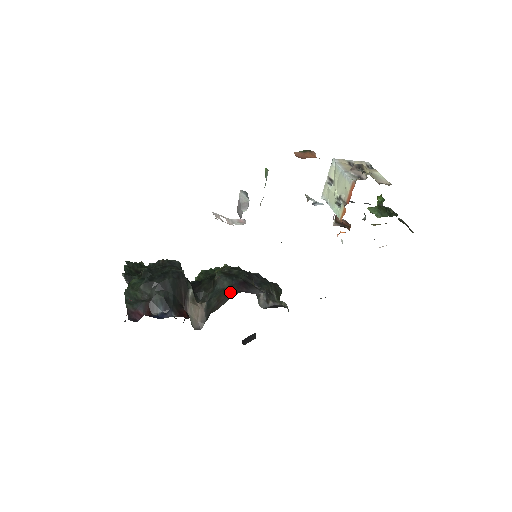
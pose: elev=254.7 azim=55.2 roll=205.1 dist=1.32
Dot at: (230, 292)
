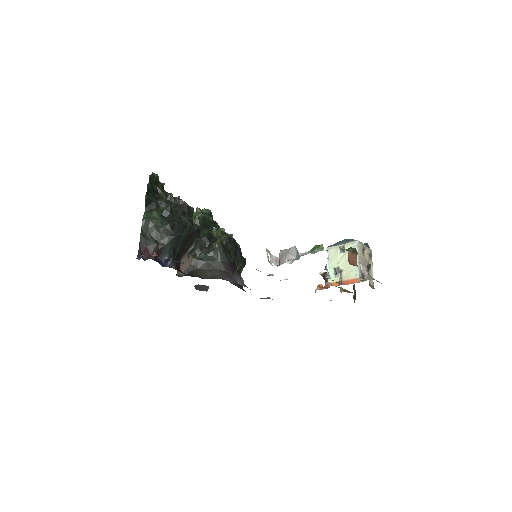
Dot at: (220, 268)
